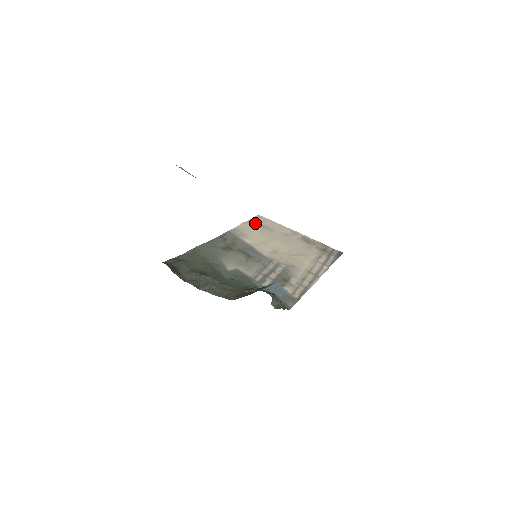
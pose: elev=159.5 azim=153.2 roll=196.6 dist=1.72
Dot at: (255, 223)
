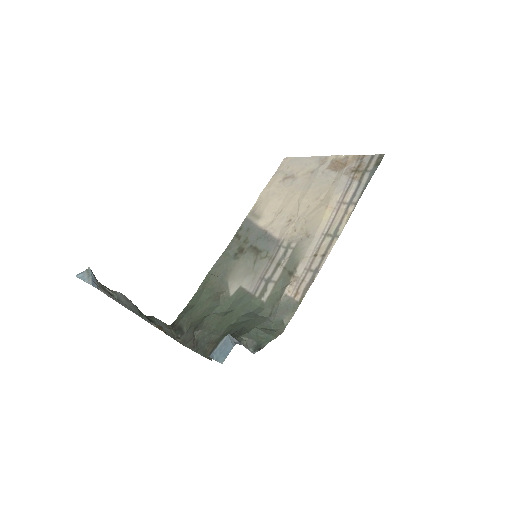
Dot at: (277, 179)
